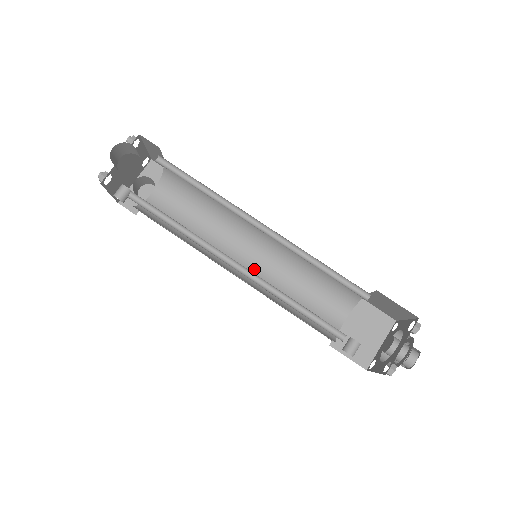
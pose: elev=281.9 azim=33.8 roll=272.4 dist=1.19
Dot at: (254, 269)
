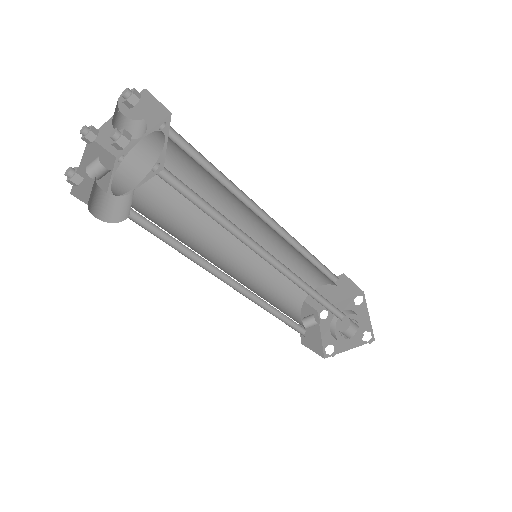
Dot at: occluded
